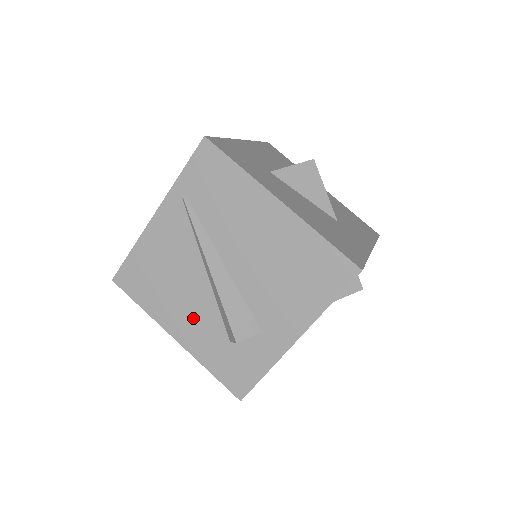
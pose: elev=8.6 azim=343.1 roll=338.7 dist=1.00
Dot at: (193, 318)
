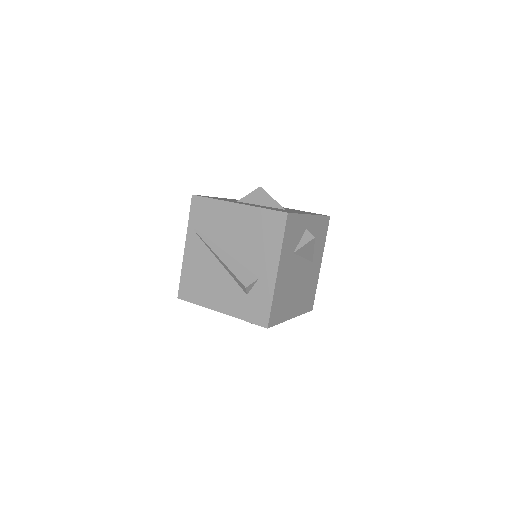
Dot at: (224, 293)
